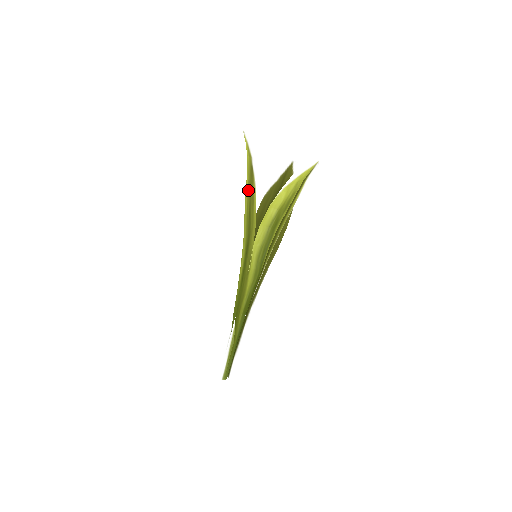
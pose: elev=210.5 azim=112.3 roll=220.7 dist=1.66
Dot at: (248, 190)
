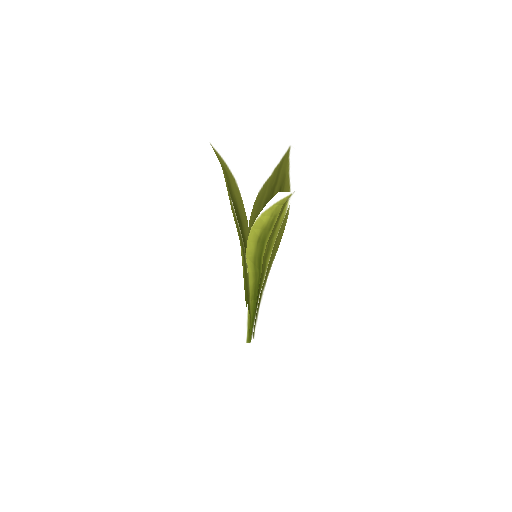
Dot at: (230, 204)
